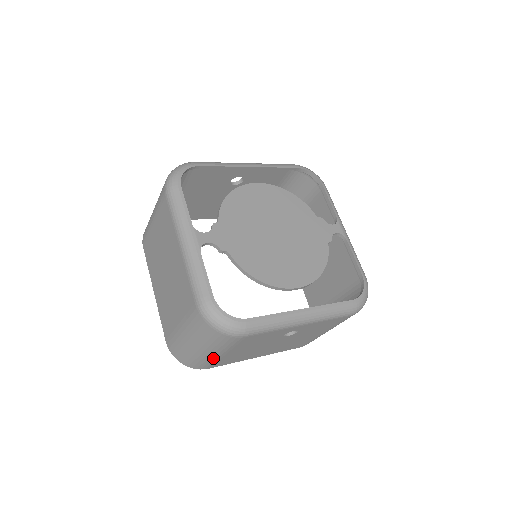
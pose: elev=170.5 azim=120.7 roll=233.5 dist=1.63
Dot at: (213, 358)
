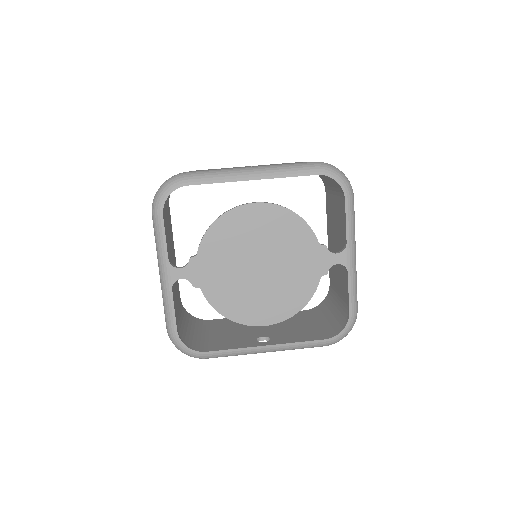
Dot at: occluded
